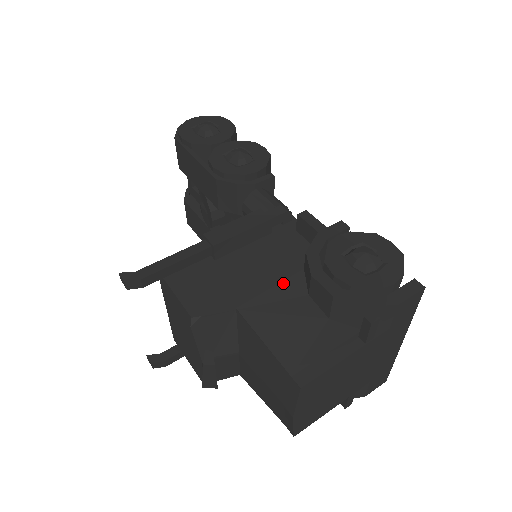
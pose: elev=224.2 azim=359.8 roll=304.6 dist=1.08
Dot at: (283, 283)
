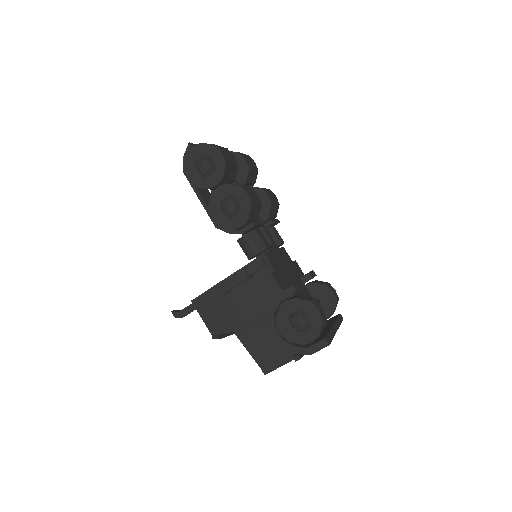
Dot at: (258, 317)
